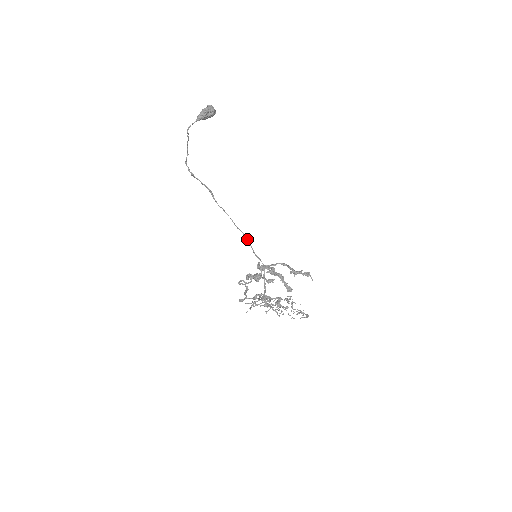
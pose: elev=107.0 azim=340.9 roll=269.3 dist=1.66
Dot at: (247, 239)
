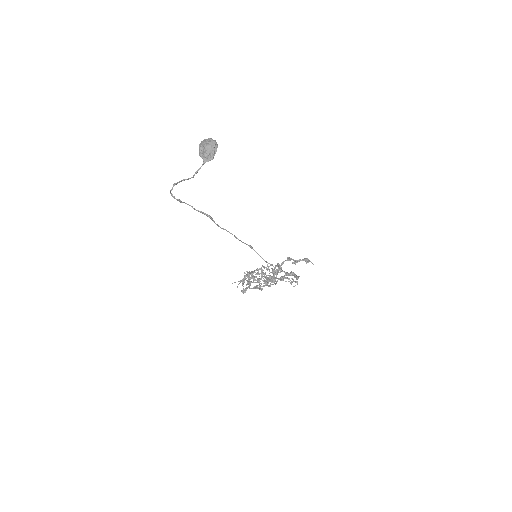
Dot at: occluded
